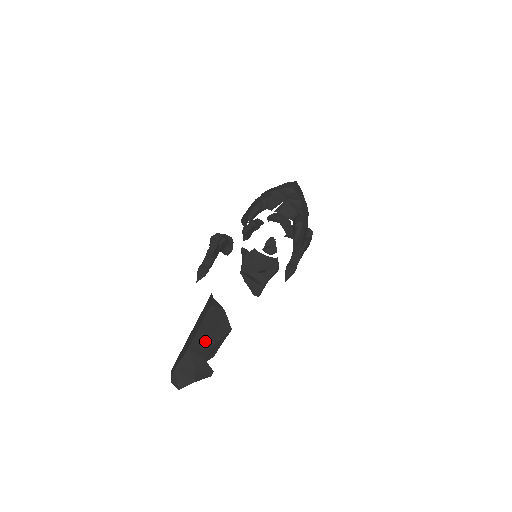
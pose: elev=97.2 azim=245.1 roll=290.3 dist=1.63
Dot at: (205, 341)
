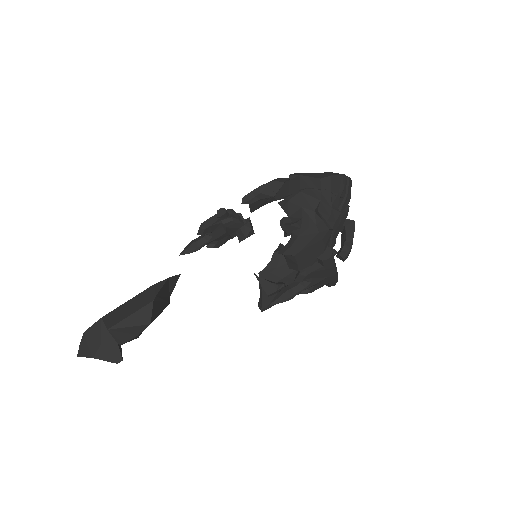
Dot at: (114, 319)
